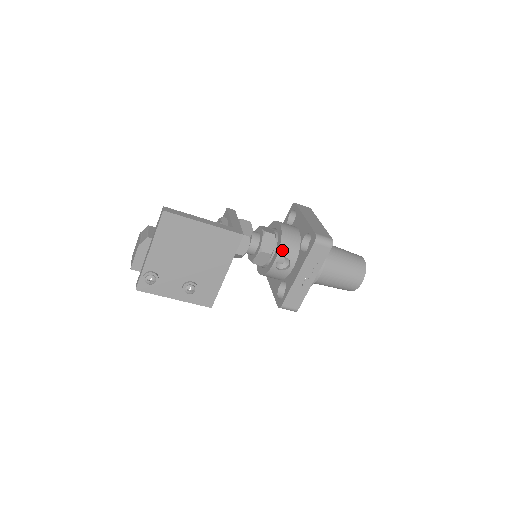
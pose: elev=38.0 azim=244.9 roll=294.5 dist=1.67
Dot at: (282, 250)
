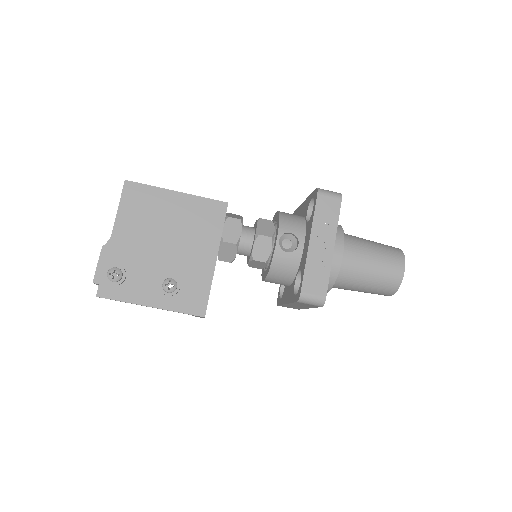
Dot at: (283, 225)
